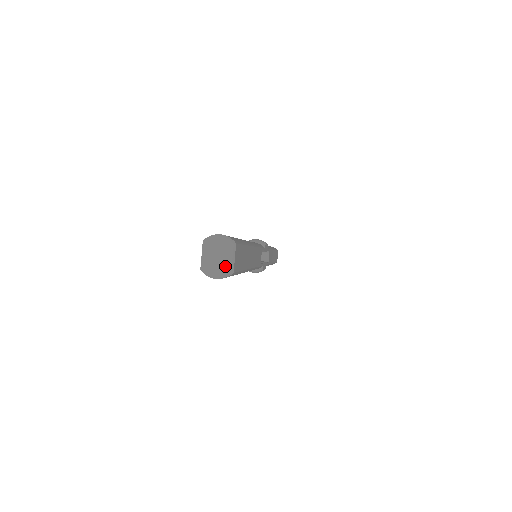
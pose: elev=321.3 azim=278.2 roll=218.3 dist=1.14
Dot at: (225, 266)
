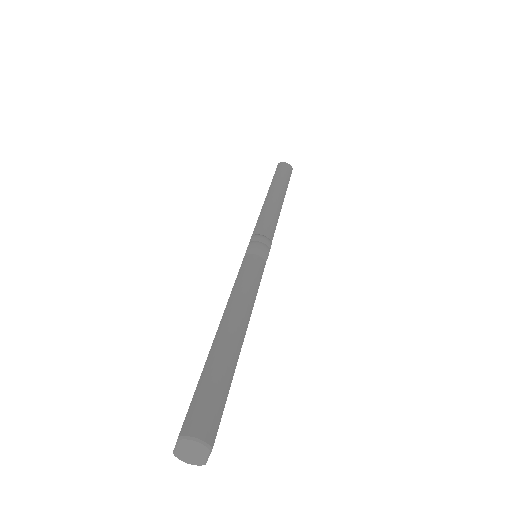
Dot at: (198, 460)
